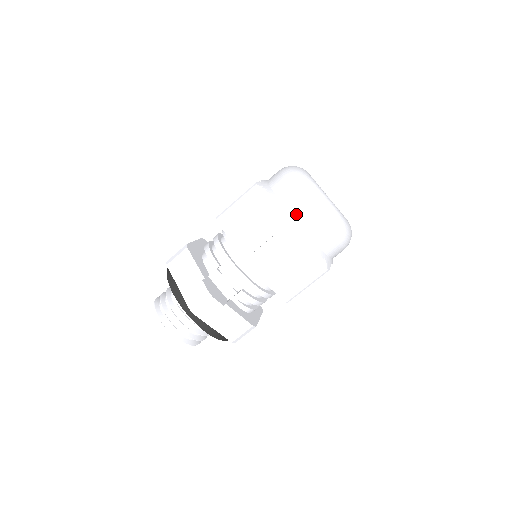
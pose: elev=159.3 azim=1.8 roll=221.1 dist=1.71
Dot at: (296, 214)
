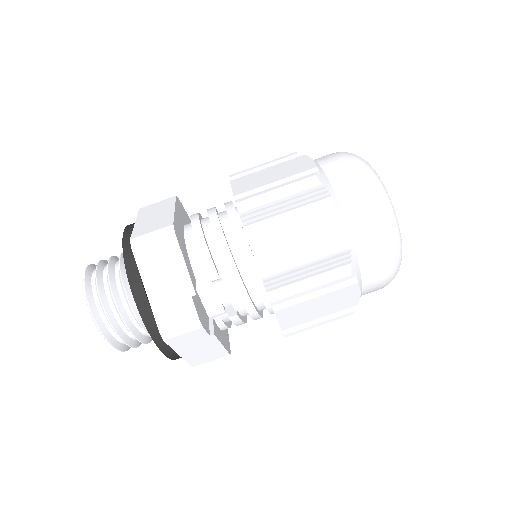
Dot at: (362, 248)
